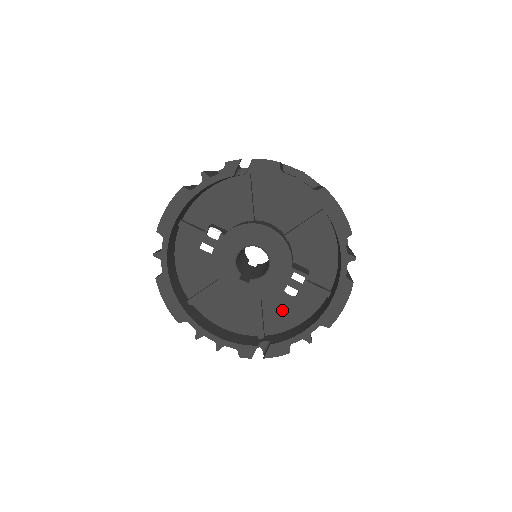
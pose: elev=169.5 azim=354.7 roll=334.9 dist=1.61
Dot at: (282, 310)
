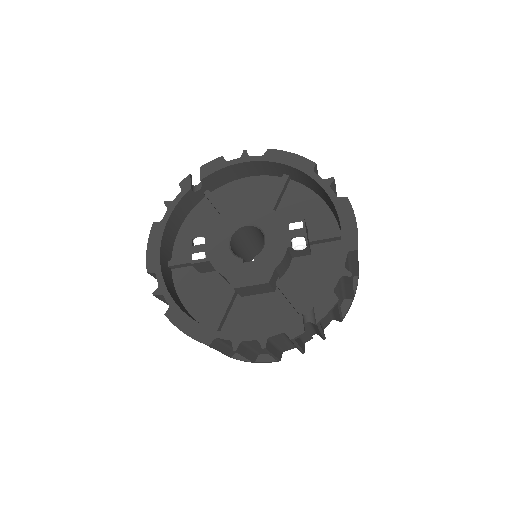
Dot at: (309, 281)
